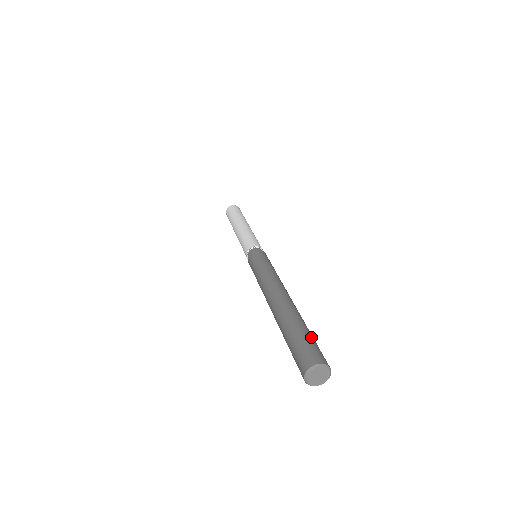
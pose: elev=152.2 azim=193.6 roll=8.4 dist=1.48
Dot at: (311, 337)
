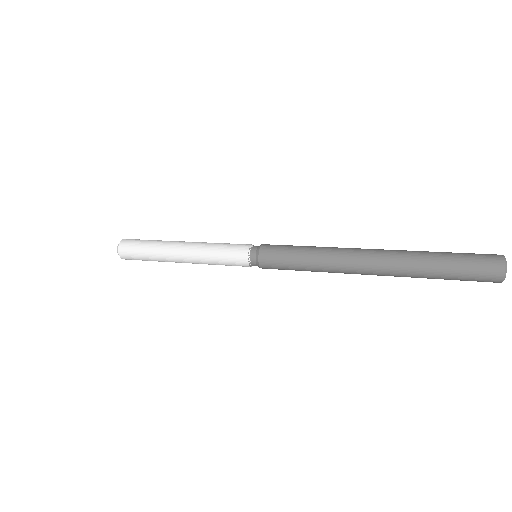
Dot at: occluded
